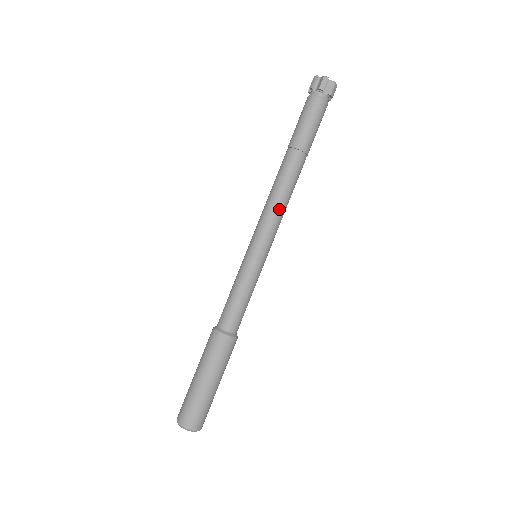
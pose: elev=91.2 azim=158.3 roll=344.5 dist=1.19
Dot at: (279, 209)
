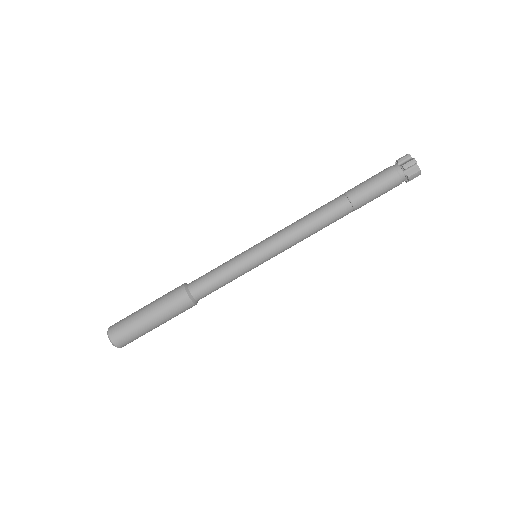
Dot at: (299, 234)
